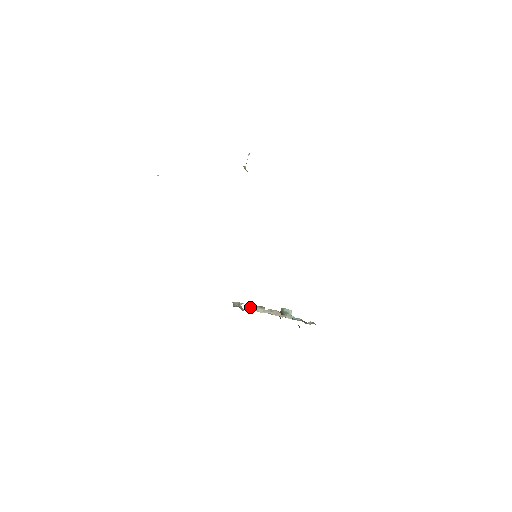
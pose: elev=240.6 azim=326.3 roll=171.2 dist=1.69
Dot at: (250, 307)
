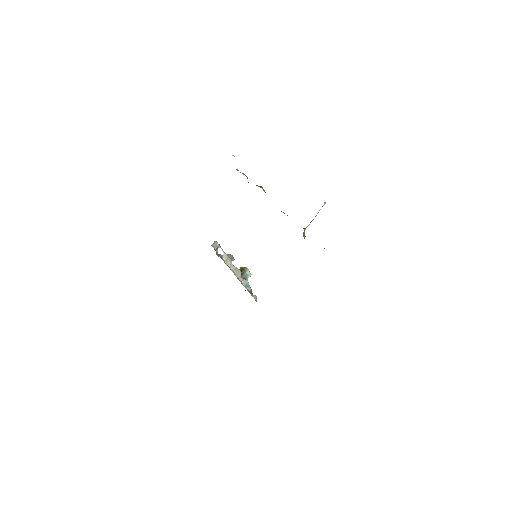
Dot at: (224, 255)
